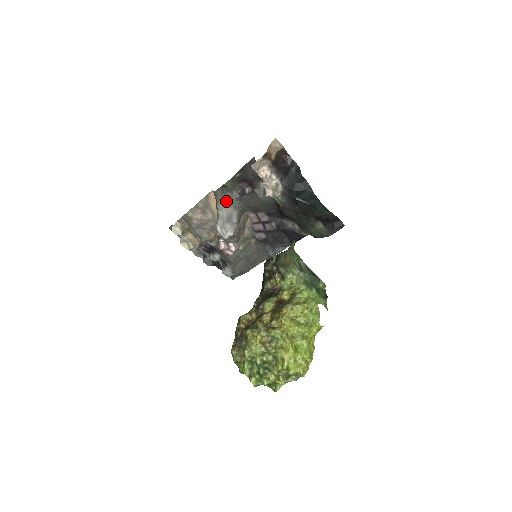
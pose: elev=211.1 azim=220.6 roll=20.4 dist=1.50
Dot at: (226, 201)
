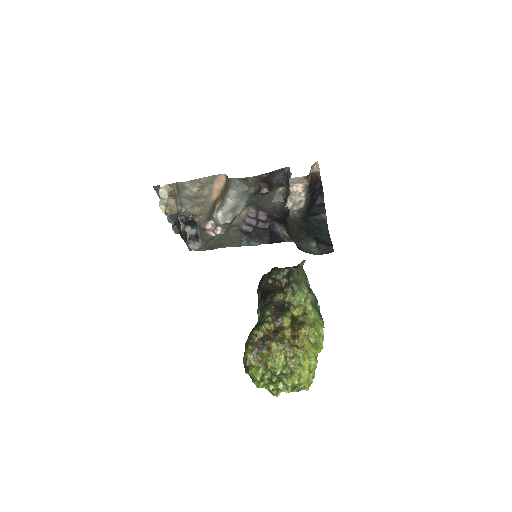
Dot at: (240, 193)
